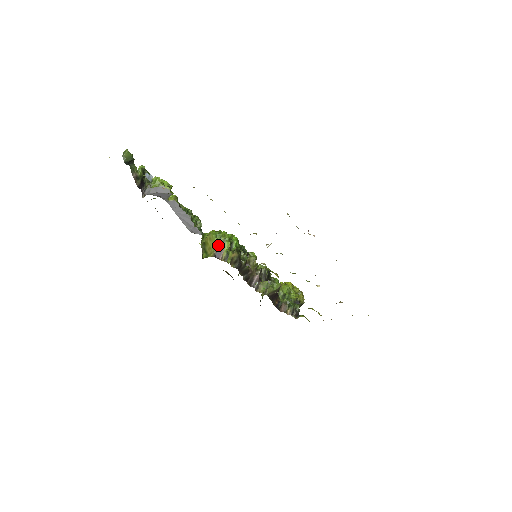
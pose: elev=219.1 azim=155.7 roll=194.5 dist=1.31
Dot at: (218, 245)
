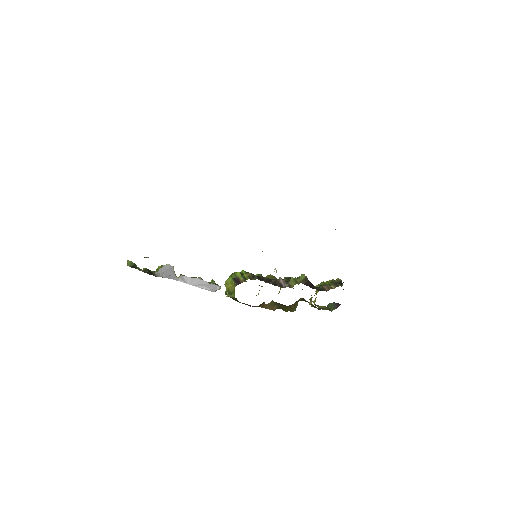
Dot at: (233, 280)
